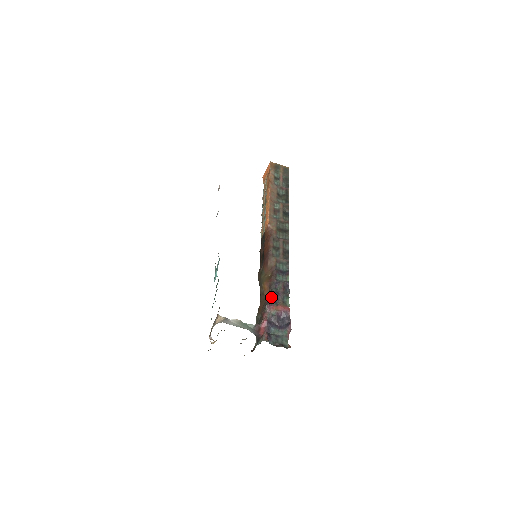
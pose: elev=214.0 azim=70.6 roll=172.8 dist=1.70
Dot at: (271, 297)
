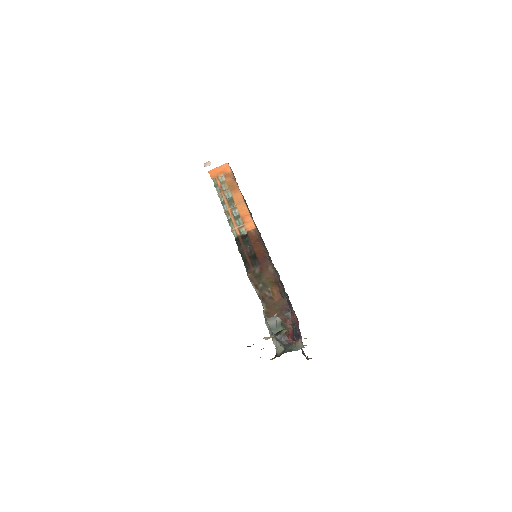
Dot at: (288, 304)
